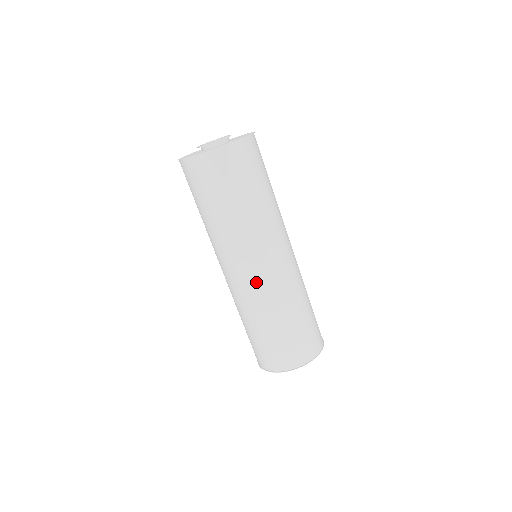
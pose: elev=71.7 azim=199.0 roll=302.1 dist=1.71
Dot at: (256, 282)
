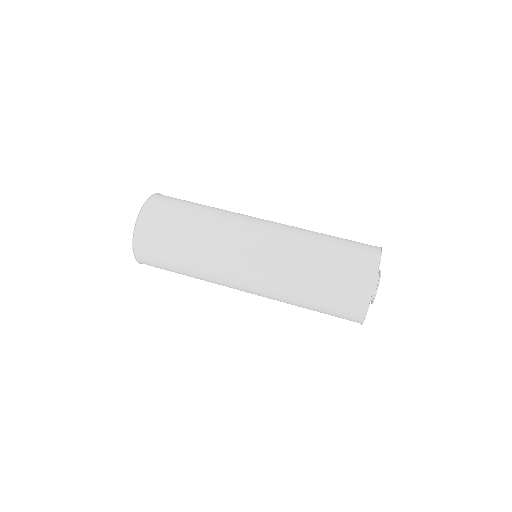
Dot at: (260, 266)
